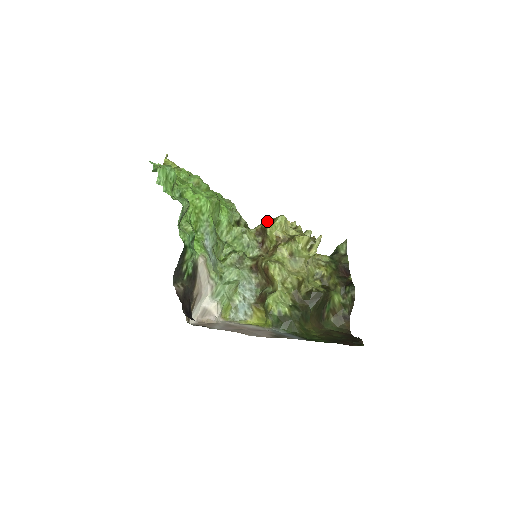
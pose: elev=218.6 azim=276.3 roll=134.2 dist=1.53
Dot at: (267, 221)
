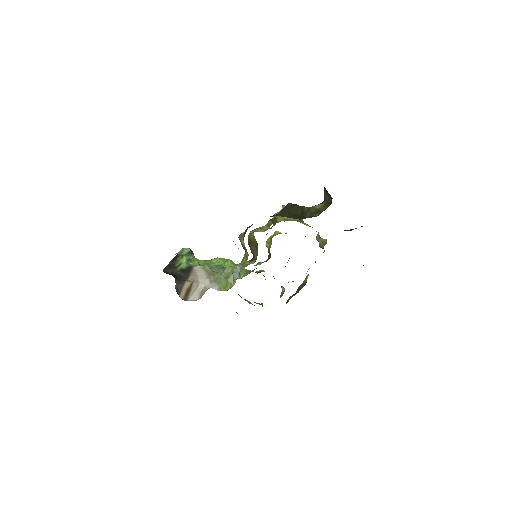
Dot at: occluded
